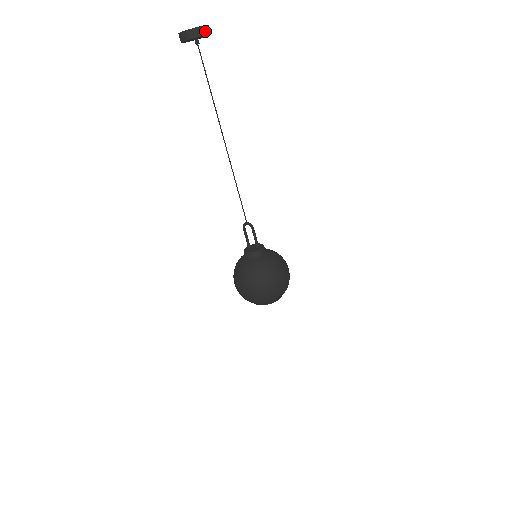
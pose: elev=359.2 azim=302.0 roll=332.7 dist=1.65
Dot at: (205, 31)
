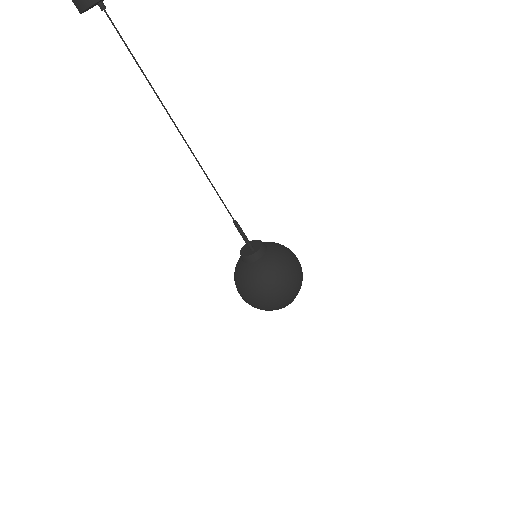
Dot at: out of frame
